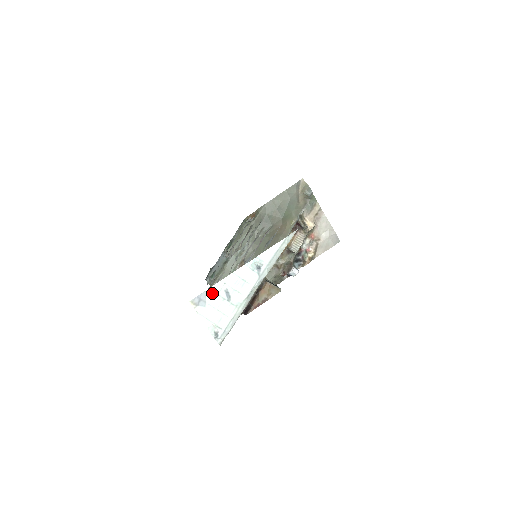
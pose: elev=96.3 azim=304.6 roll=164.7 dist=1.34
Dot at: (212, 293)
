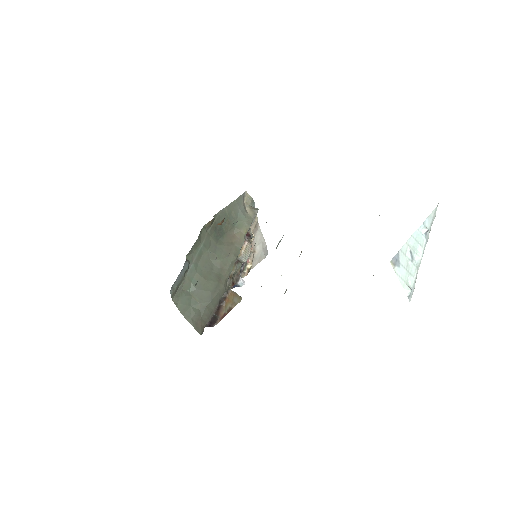
Dot at: (402, 254)
